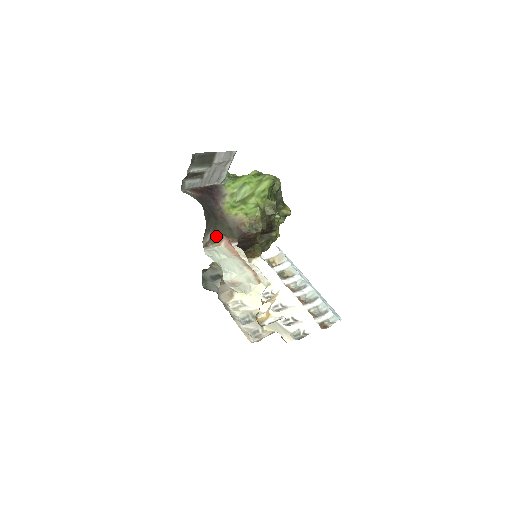
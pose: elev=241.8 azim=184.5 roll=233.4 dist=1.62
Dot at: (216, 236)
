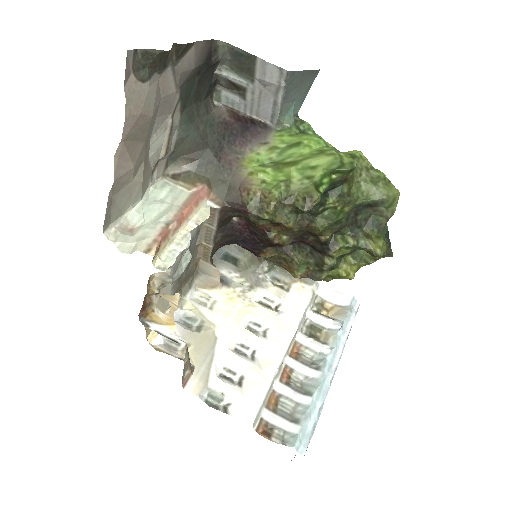
Dot at: (195, 175)
